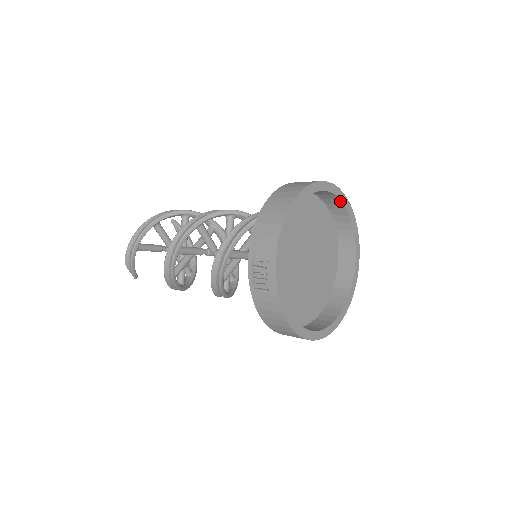
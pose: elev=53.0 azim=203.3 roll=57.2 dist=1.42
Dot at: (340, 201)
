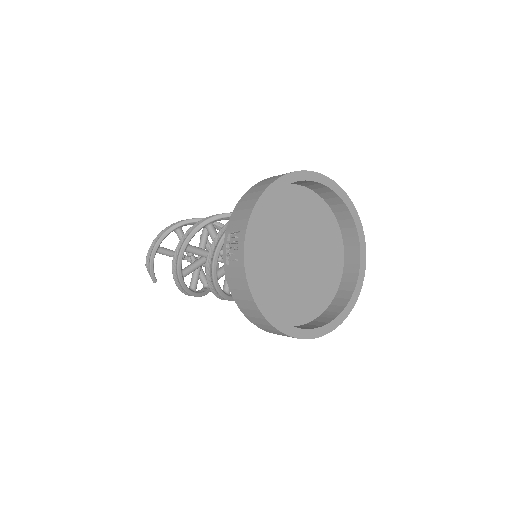
Dot at: (341, 201)
